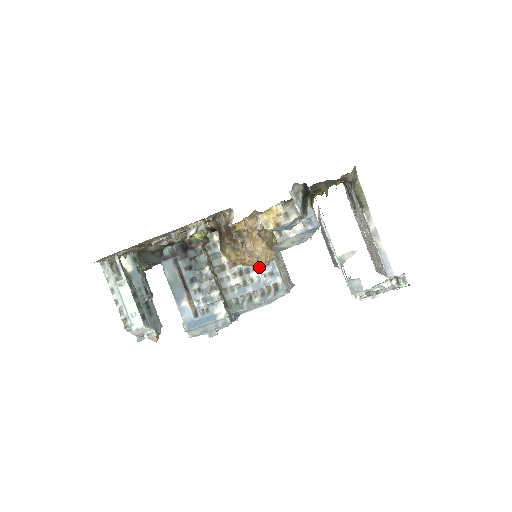
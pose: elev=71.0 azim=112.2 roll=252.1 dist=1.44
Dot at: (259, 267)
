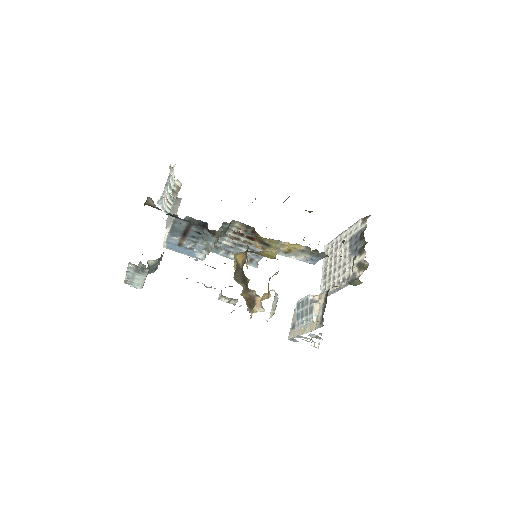
Dot at: (252, 250)
